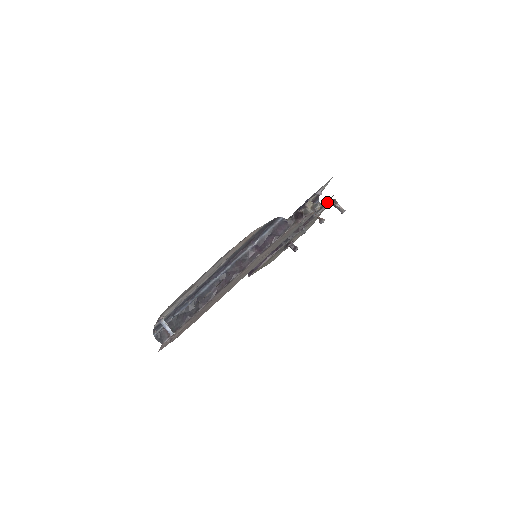
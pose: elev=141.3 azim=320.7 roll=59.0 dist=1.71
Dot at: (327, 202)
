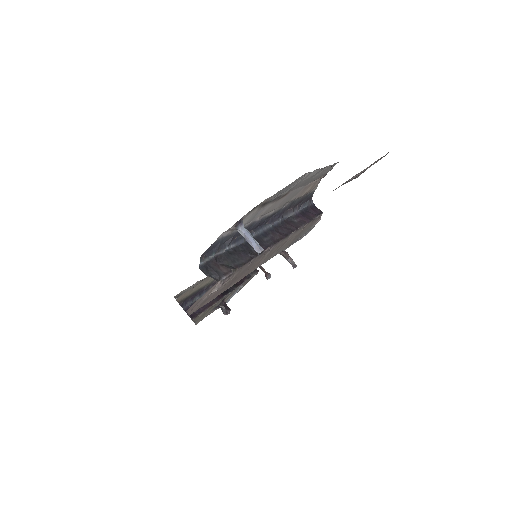
Dot at: (279, 253)
